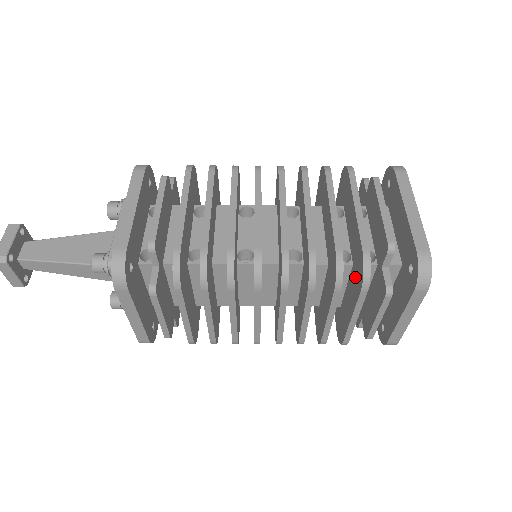
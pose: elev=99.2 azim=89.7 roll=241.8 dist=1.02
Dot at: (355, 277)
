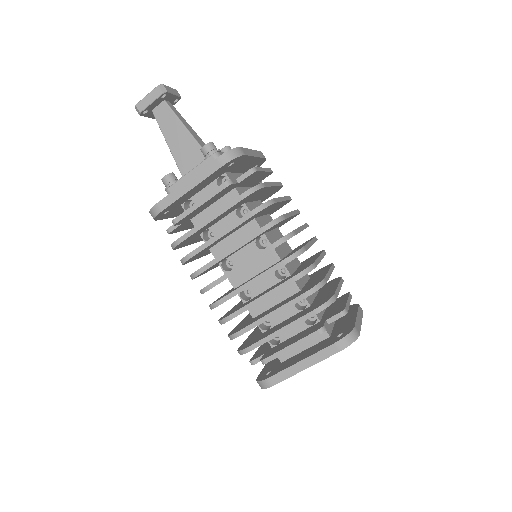
Dot at: (253, 339)
